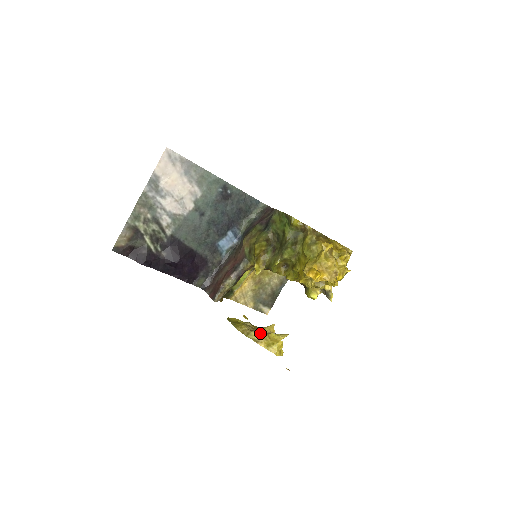
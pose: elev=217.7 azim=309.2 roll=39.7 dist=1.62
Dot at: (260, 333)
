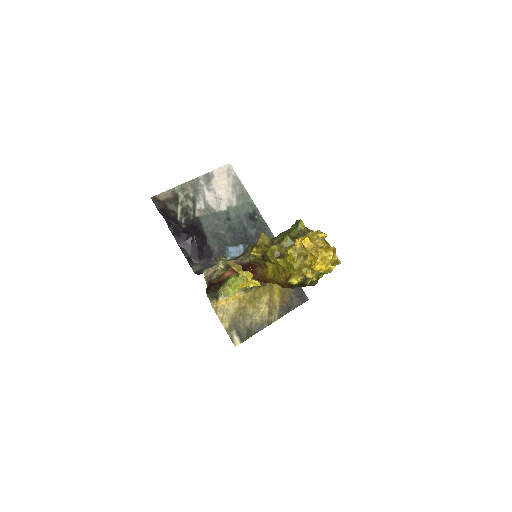
Dot at: occluded
